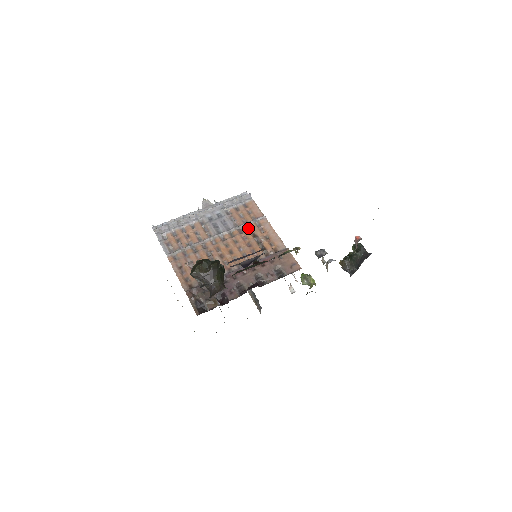
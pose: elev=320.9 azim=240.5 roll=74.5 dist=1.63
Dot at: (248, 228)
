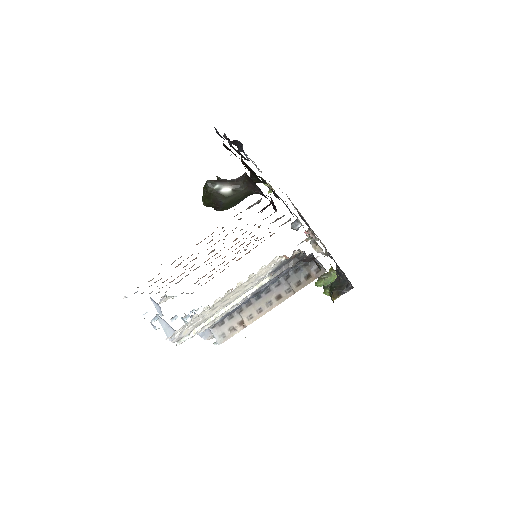
Dot at: occluded
